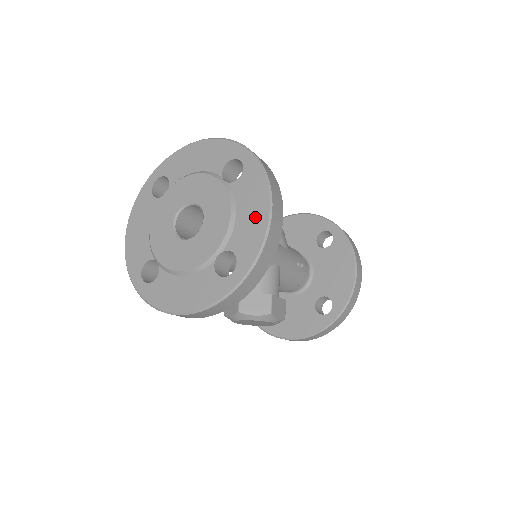
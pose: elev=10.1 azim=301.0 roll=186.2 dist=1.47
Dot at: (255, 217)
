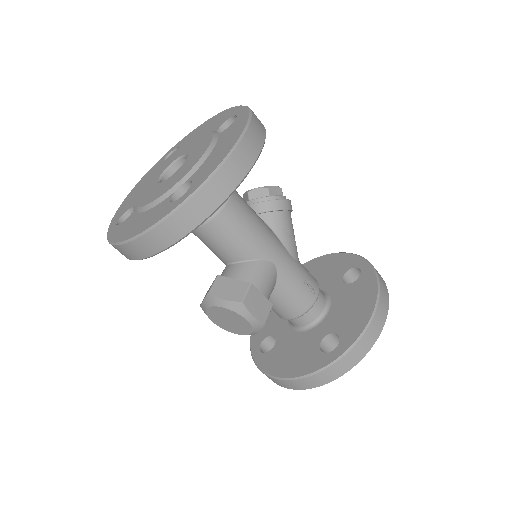
Dot at: (224, 149)
